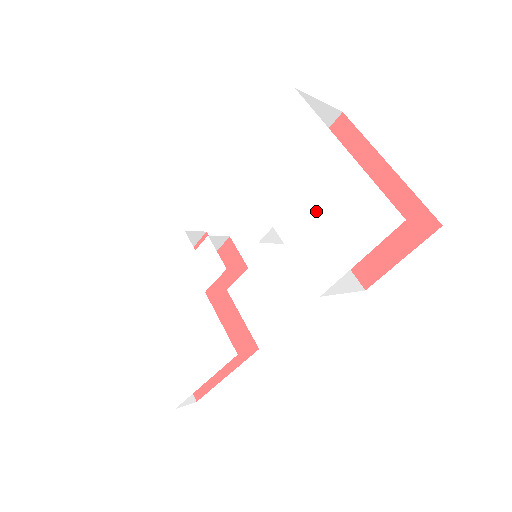
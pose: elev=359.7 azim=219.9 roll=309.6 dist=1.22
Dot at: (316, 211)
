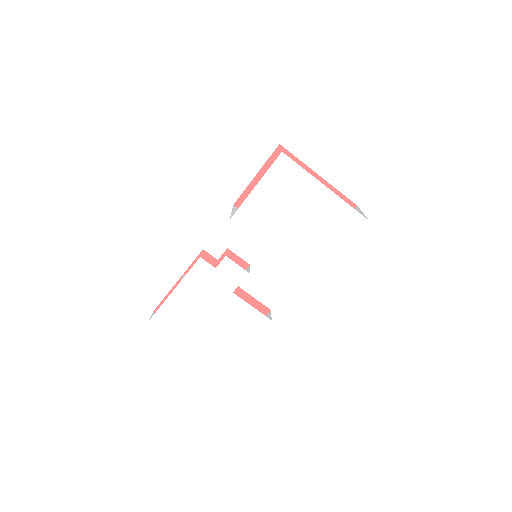
Dot at: (313, 225)
